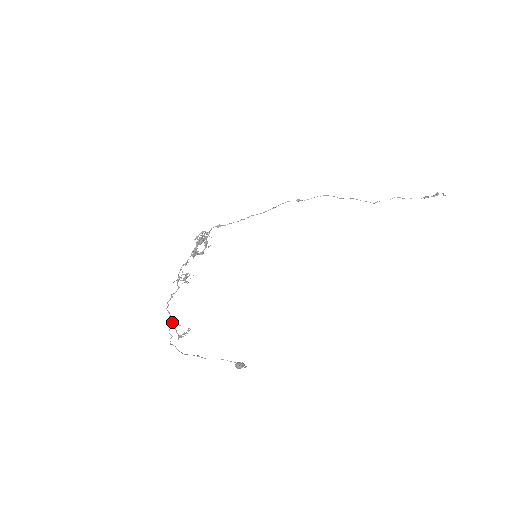
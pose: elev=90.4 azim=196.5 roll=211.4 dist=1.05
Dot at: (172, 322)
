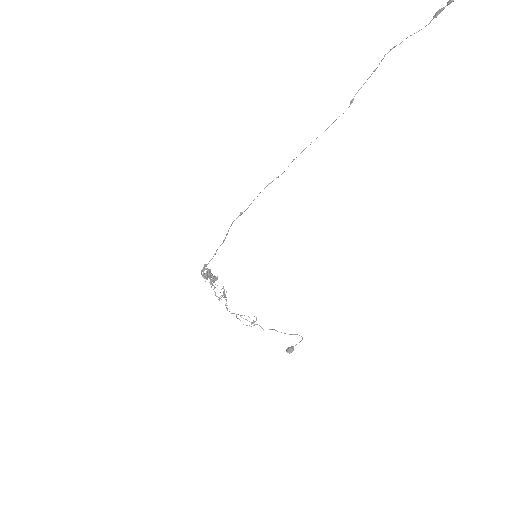
Dot at: occluded
